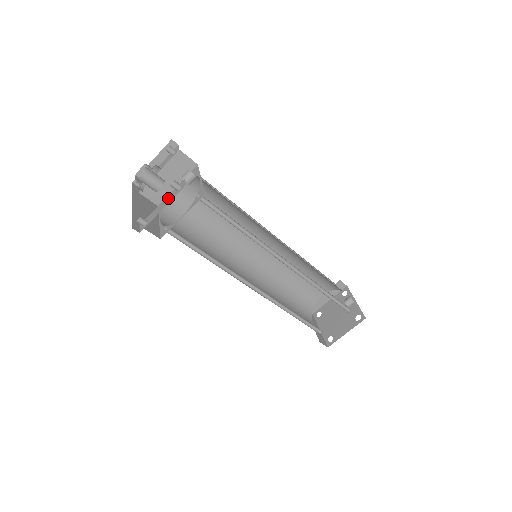
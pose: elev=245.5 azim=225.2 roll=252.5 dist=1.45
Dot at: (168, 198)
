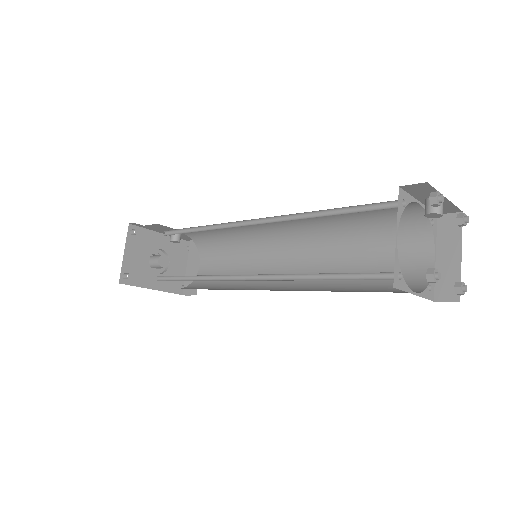
Dot at: occluded
